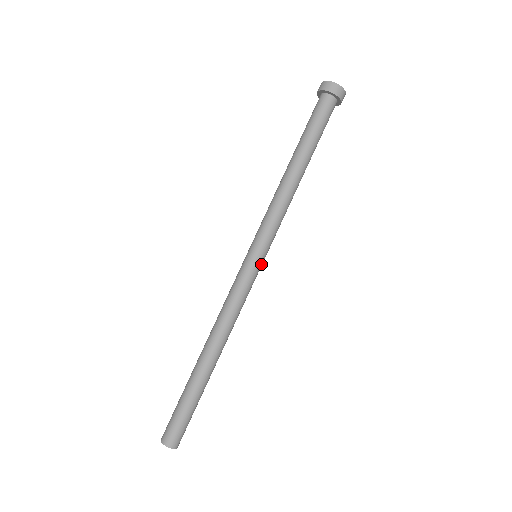
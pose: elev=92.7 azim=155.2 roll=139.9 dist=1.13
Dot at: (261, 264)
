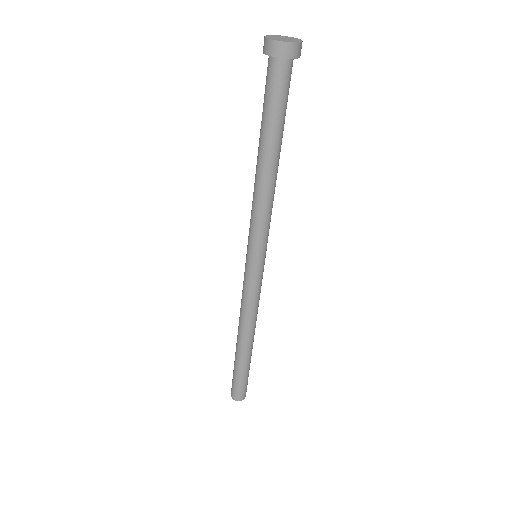
Dot at: (261, 265)
